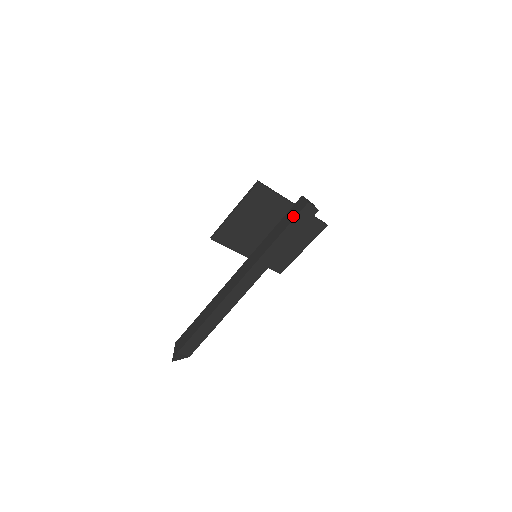
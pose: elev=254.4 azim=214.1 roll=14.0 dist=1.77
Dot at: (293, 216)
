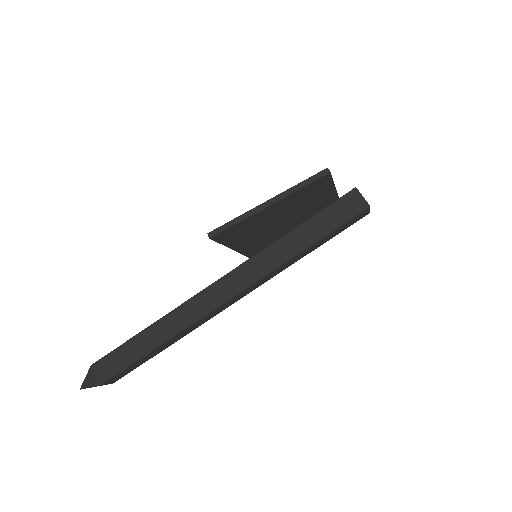
Dot at: (341, 219)
